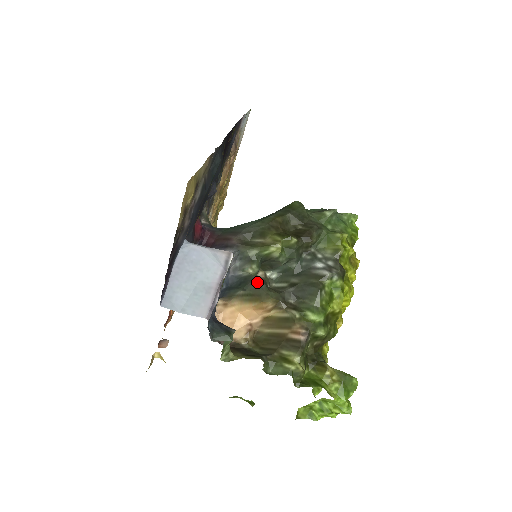
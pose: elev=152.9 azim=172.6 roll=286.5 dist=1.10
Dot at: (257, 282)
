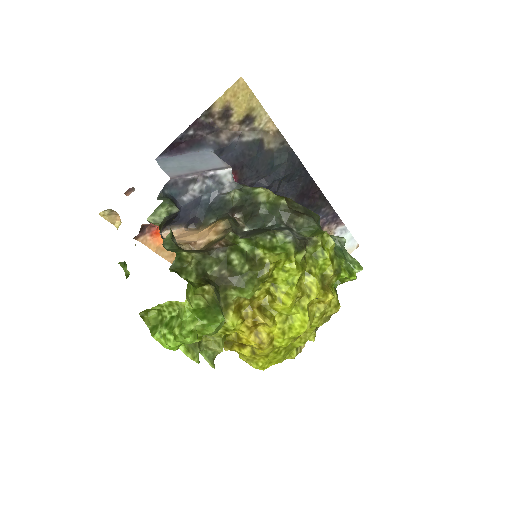
Dot at: (231, 216)
